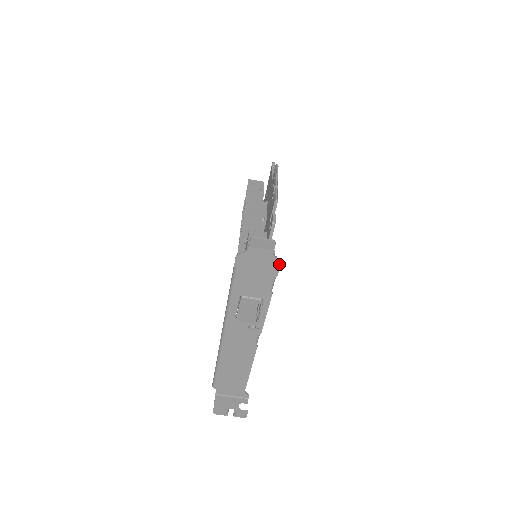
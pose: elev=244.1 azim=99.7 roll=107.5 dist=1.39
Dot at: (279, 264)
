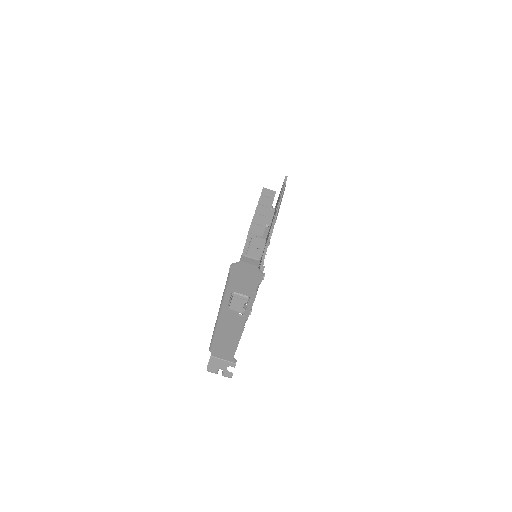
Dot at: (262, 276)
